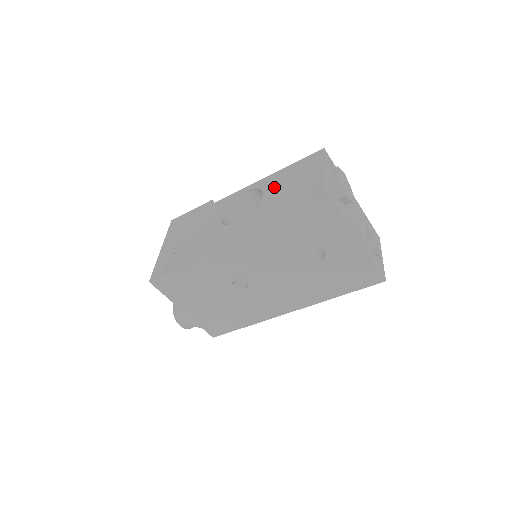
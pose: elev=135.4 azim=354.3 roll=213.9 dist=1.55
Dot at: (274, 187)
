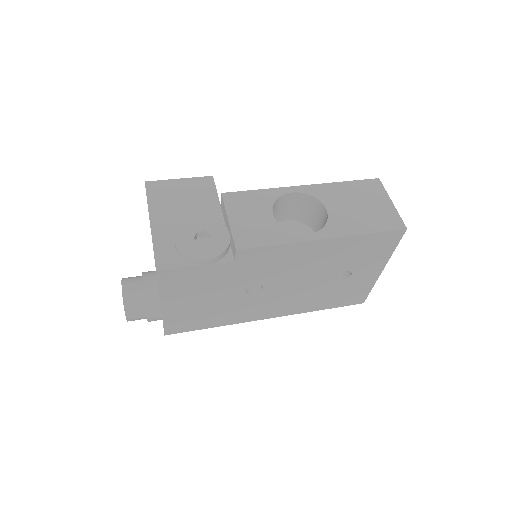
Dot at: (337, 203)
